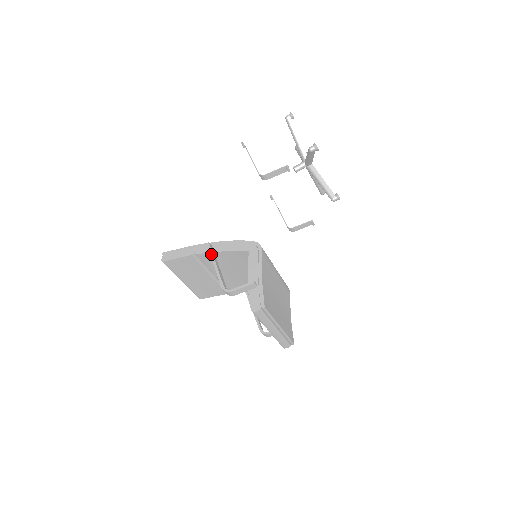
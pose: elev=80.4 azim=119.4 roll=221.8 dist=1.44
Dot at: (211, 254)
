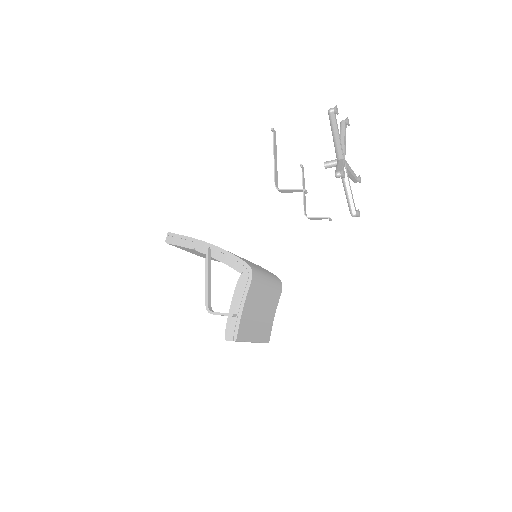
Dot at: (206, 263)
